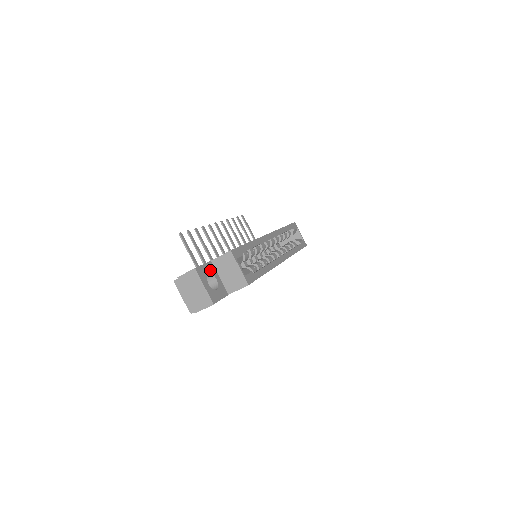
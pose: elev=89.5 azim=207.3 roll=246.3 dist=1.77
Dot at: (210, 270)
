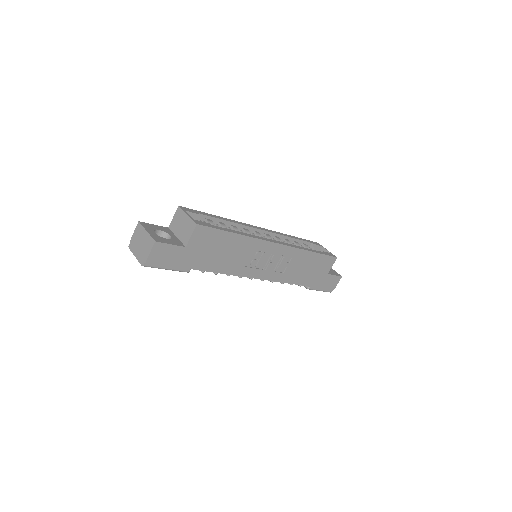
Dot at: (163, 230)
